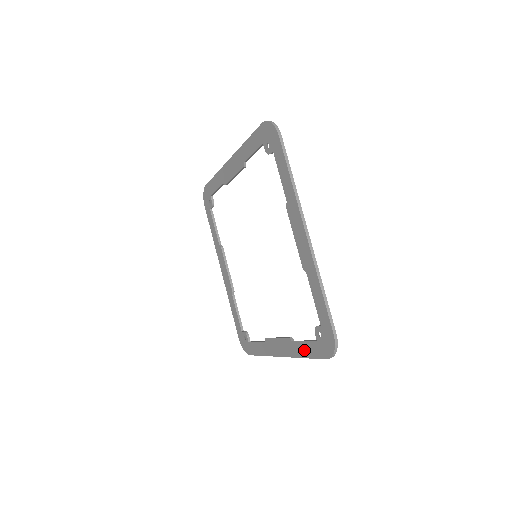
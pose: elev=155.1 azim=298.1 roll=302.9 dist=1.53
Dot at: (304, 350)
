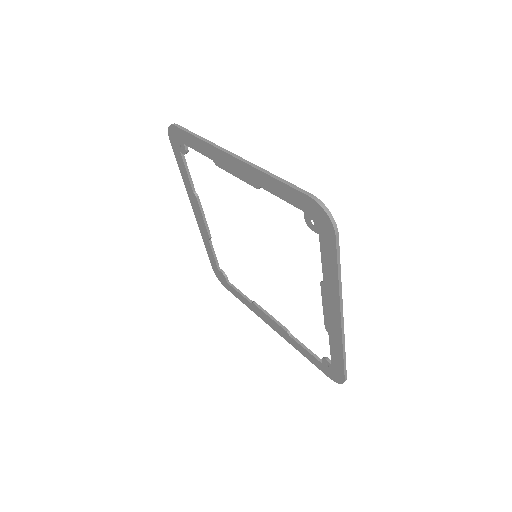
Dot at: (303, 352)
